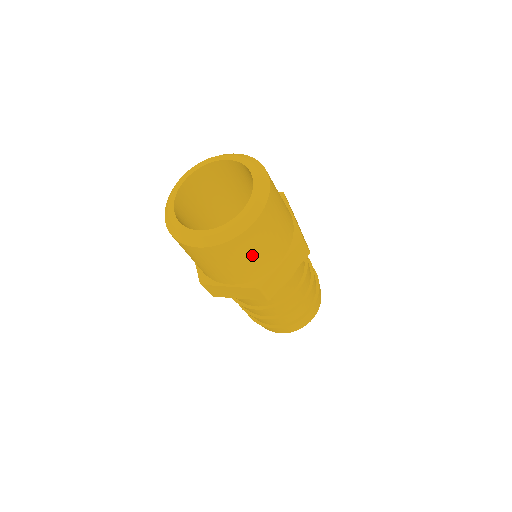
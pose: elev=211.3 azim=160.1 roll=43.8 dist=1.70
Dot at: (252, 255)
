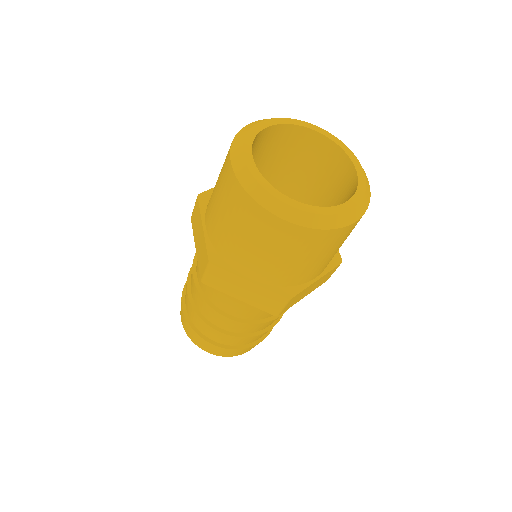
Dot at: (316, 257)
